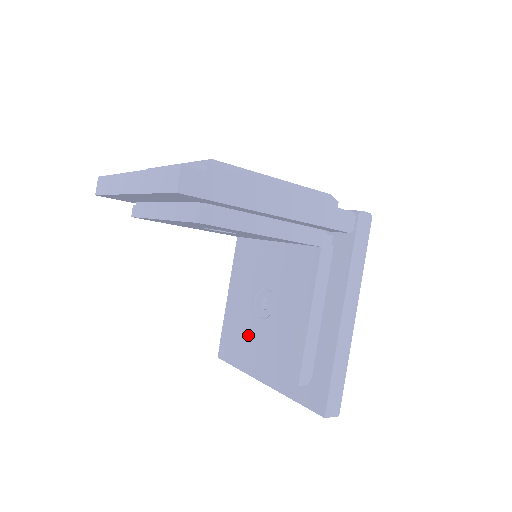
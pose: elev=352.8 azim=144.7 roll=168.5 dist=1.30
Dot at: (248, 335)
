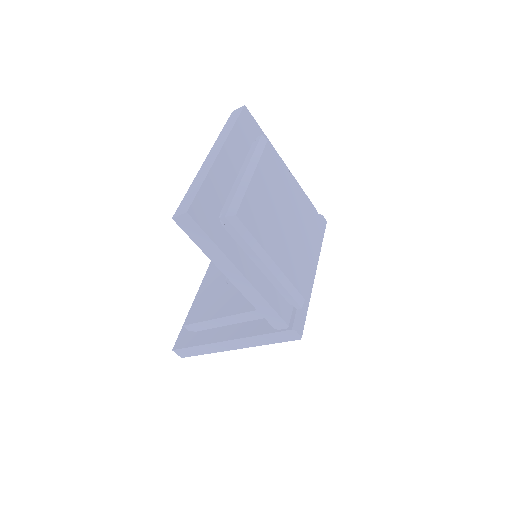
Dot at: (218, 271)
